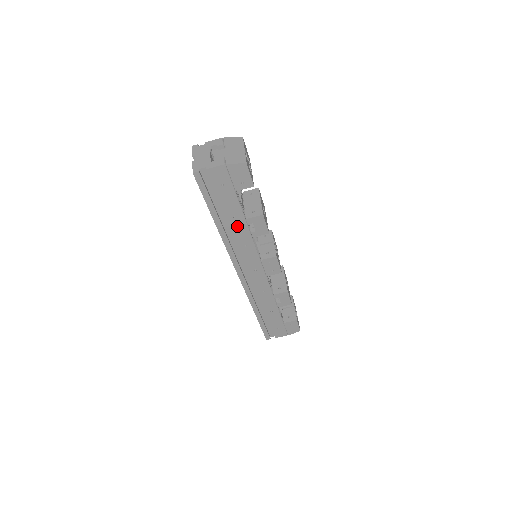
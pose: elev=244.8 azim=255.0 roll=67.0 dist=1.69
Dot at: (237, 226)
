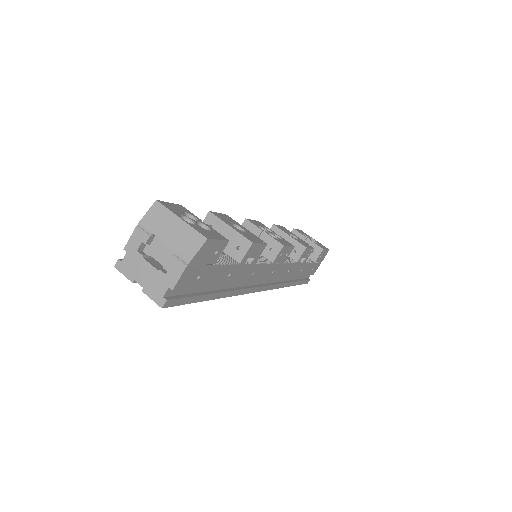
Dot at: (236, 276)
